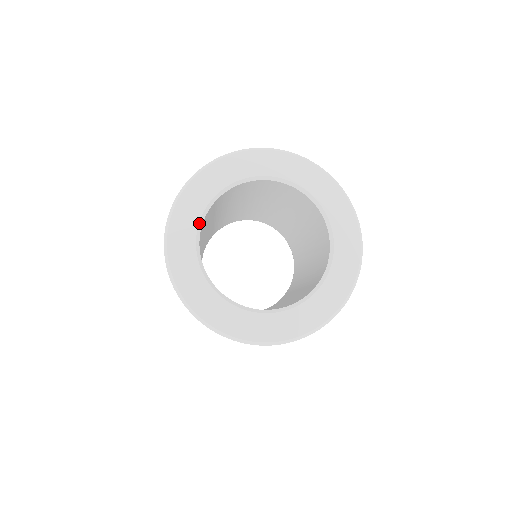
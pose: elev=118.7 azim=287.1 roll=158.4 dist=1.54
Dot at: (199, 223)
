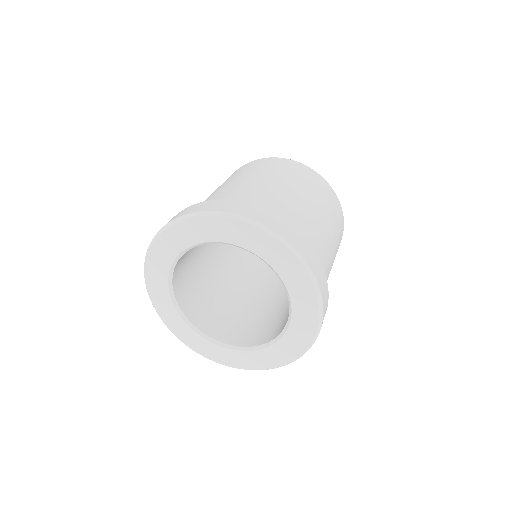
Dot at: (184, 250)
